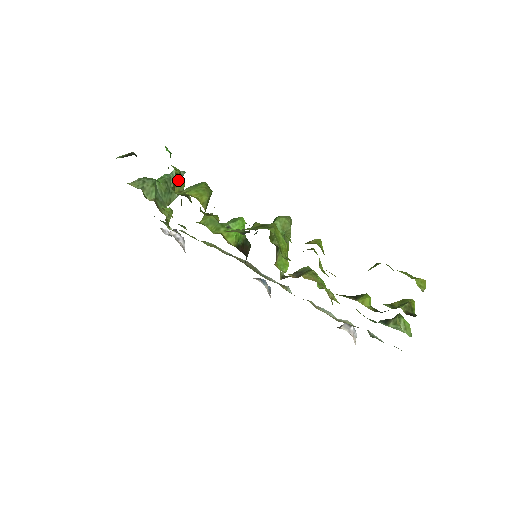
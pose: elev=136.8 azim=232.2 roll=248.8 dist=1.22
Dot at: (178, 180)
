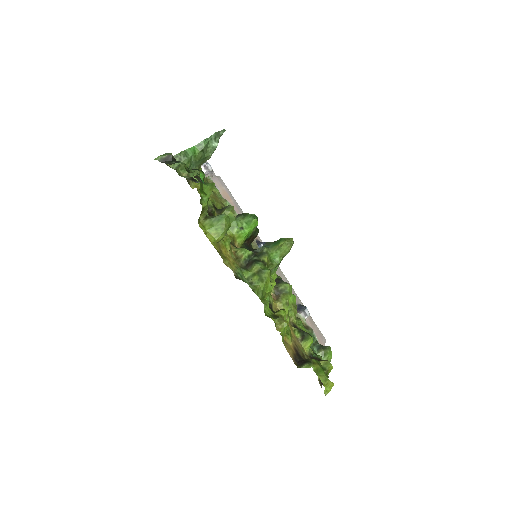
Dot at: (204, 210)
